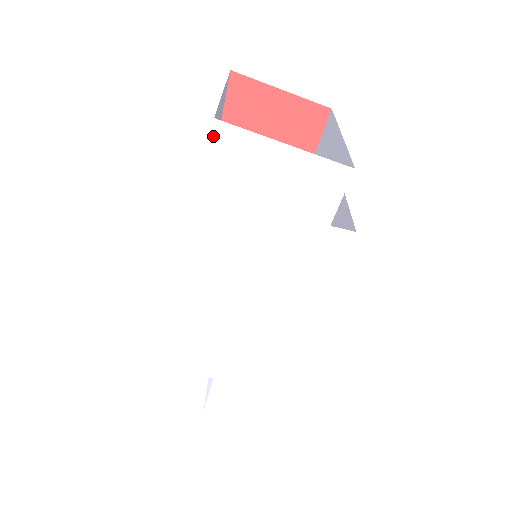
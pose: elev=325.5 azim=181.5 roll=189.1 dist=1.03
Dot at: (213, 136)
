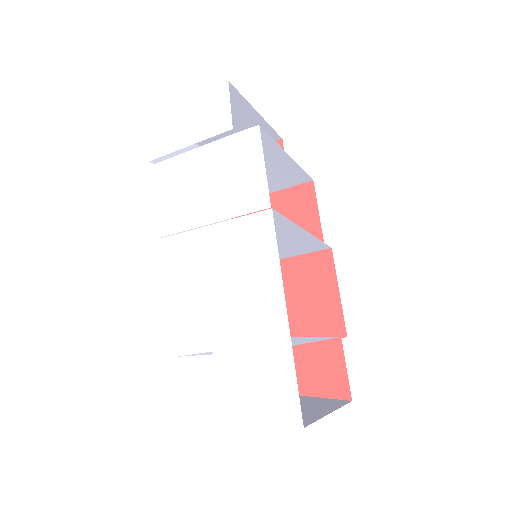
Dot at: (146, 116)
